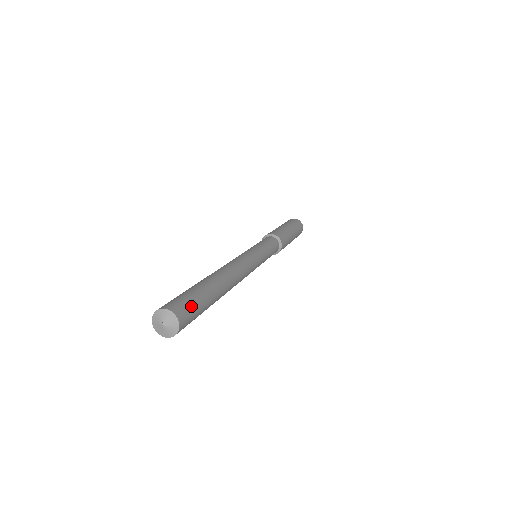
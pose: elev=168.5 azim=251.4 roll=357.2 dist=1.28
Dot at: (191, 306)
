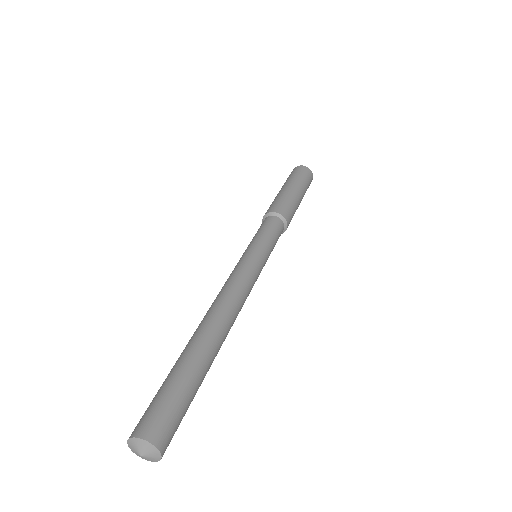
Dot at: (175, 415)
